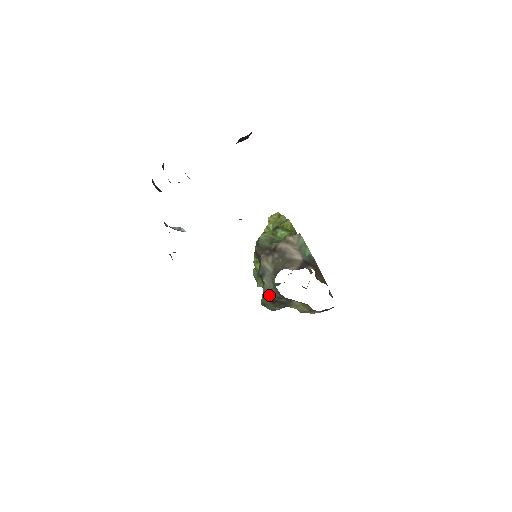
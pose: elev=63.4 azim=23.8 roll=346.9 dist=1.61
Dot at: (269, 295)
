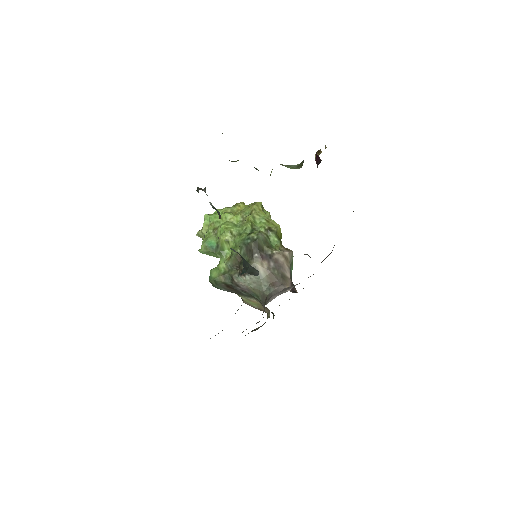
Dot at: (234, 283)
